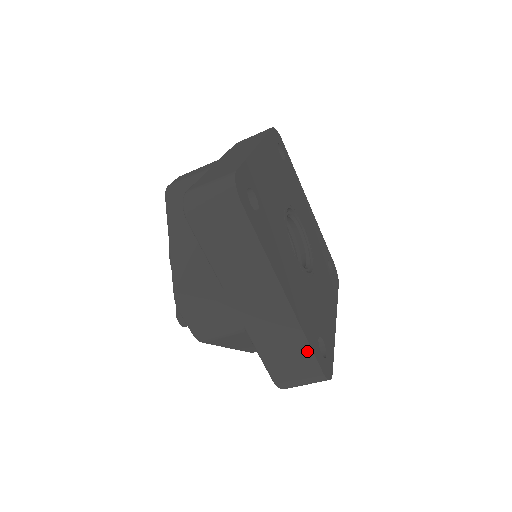
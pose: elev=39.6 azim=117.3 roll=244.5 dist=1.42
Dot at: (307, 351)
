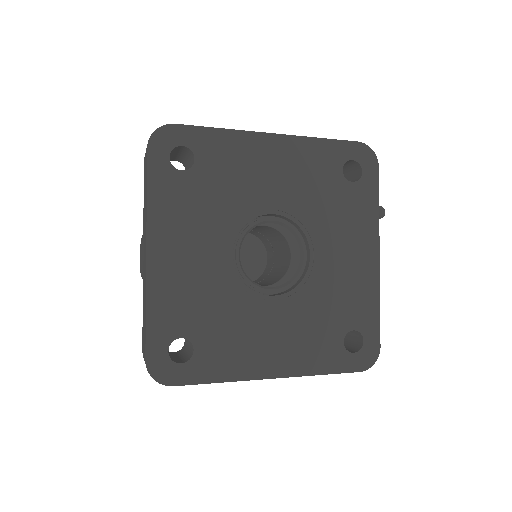
Dot at: (332, 373)
